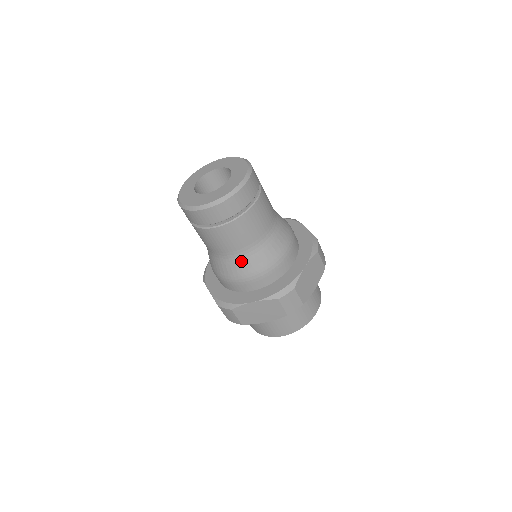
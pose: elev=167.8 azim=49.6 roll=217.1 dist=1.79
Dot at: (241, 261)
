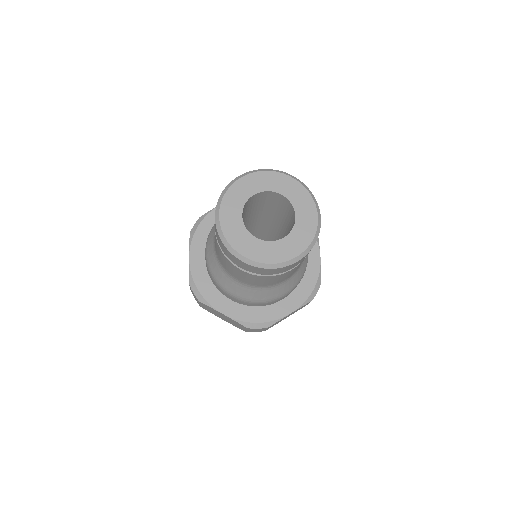
Dot at: (286, 284)
